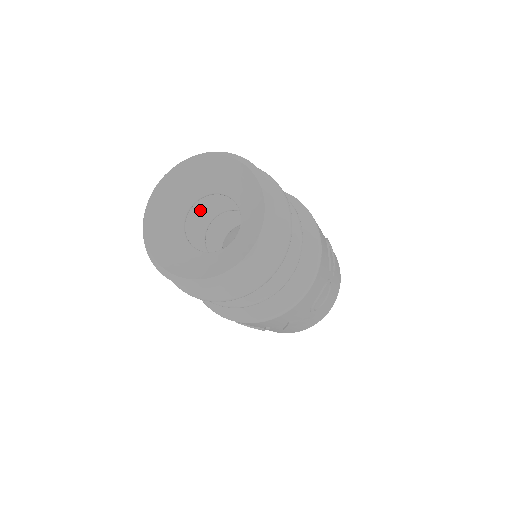
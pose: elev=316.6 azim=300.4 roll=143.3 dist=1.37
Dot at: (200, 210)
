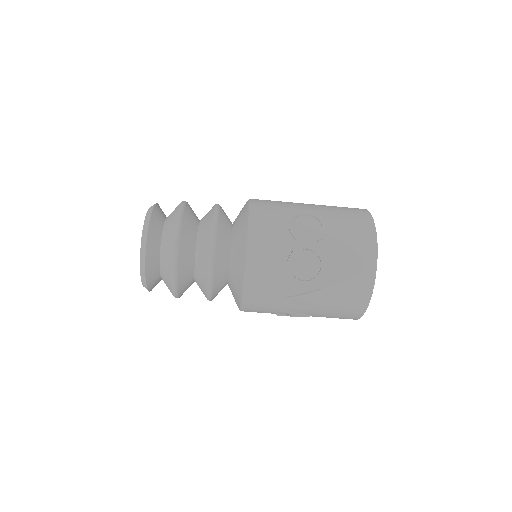
Dot at: occluded
